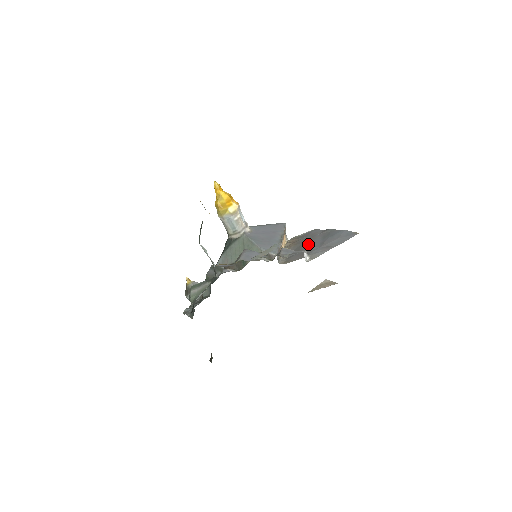
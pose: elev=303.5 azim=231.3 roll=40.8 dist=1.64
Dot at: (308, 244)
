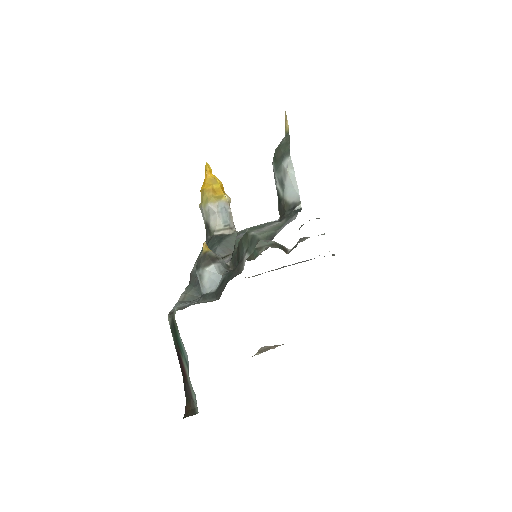
Dot at: occluded
